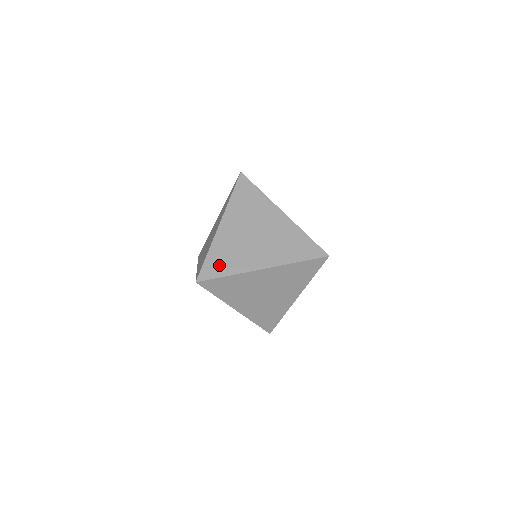
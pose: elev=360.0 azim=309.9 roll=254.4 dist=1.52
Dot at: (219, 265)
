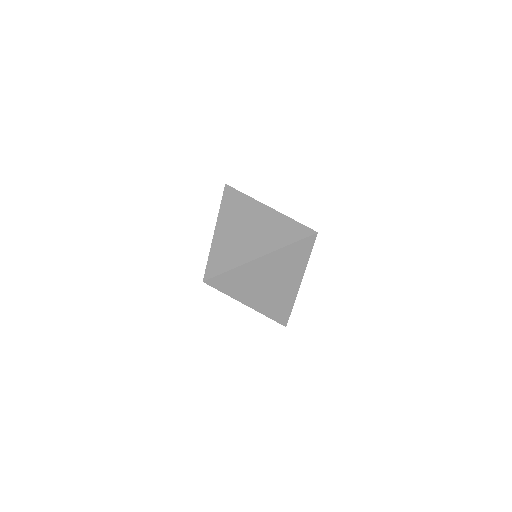
Dot at: (221, 263)
